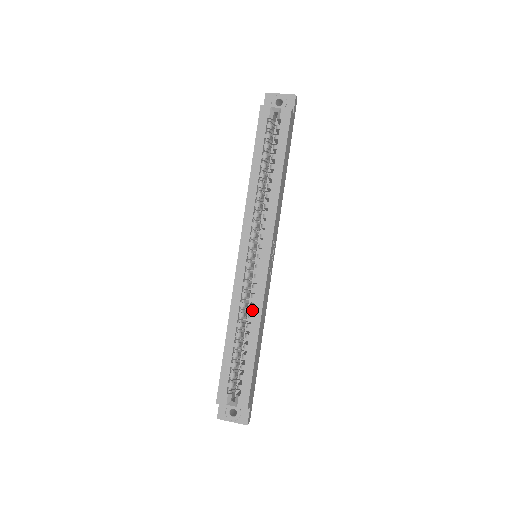
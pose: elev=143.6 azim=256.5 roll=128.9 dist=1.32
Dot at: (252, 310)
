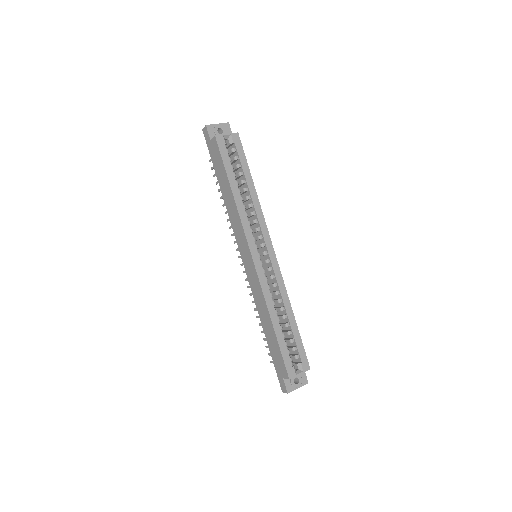
Dot at: occluded
